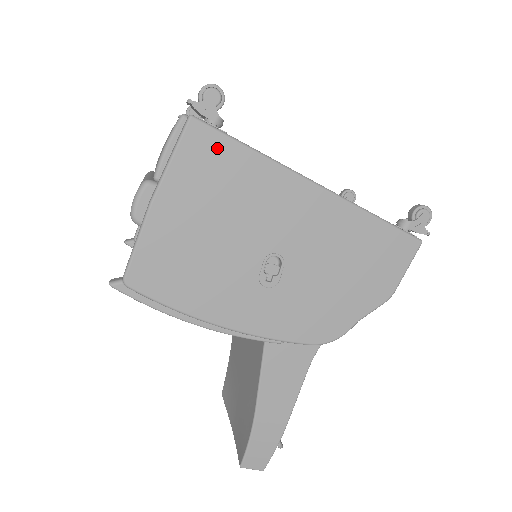
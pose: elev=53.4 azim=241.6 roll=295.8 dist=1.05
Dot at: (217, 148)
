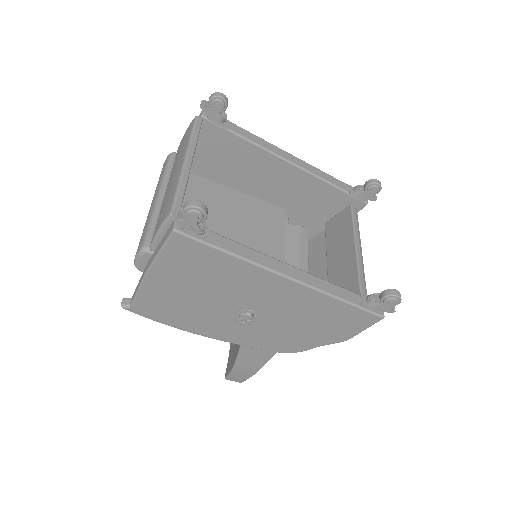
Dot at: (198, 251)
